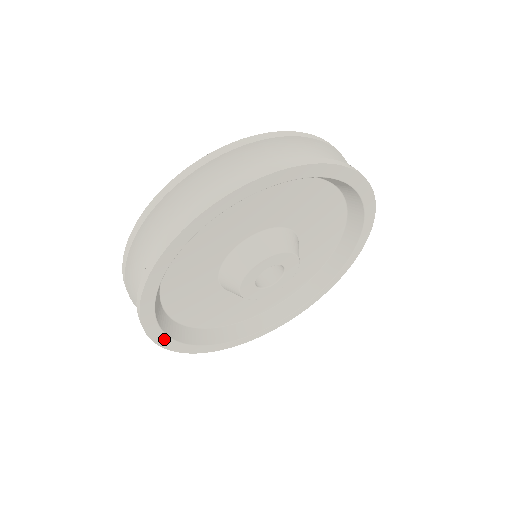
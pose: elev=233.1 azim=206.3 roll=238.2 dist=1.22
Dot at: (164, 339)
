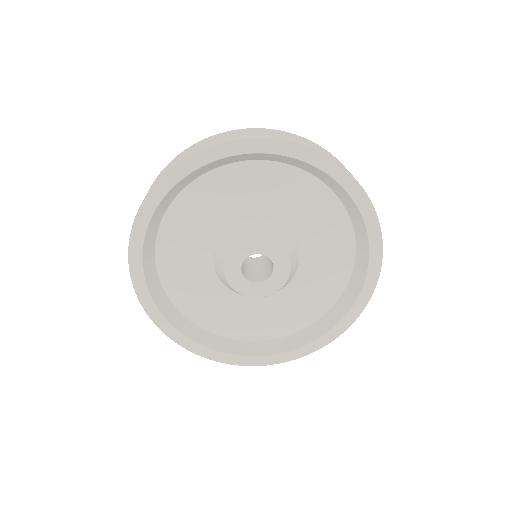
Dot at: (137, 250)
